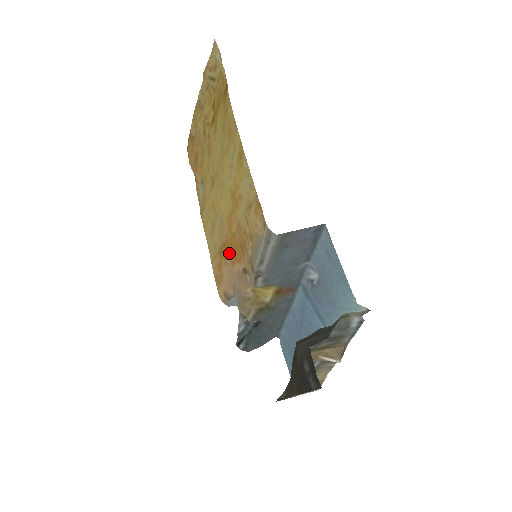
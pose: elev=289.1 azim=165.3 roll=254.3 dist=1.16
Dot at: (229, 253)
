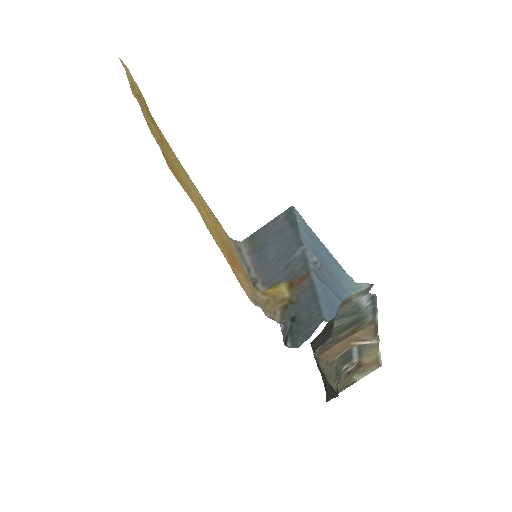
Dot at: (232, 261)
